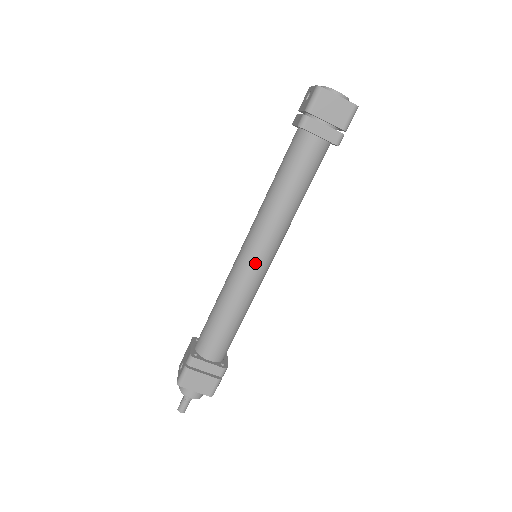
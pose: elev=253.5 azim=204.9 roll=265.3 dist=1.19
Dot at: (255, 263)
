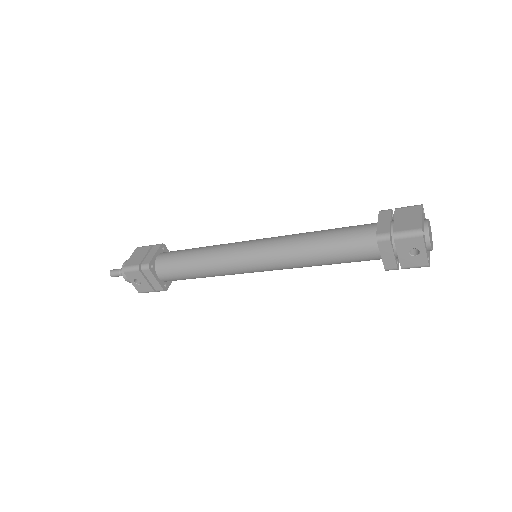
Dot at: occluded
